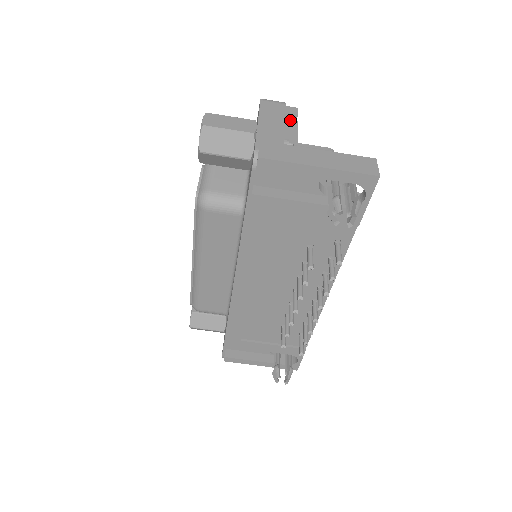
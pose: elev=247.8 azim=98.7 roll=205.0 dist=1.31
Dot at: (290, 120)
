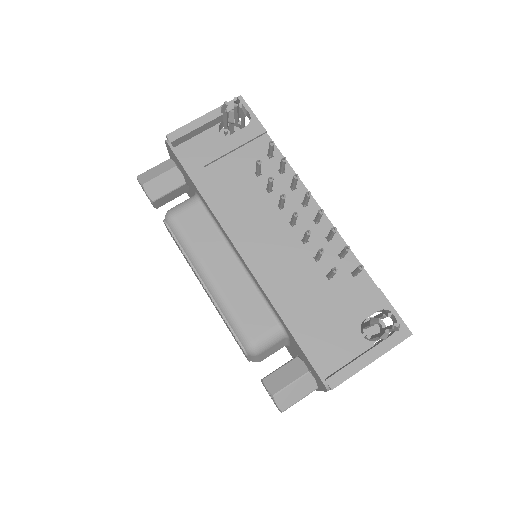
Dot at: occluded
